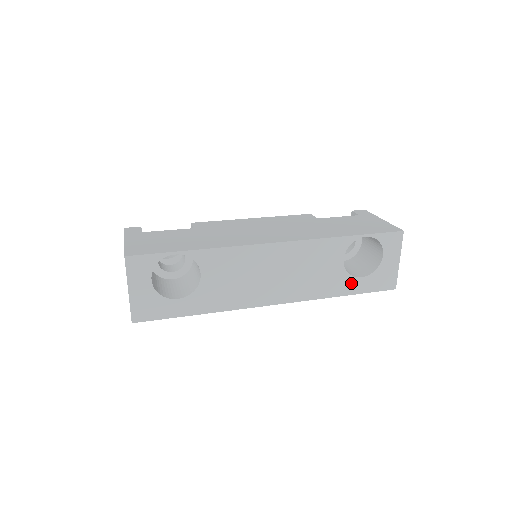
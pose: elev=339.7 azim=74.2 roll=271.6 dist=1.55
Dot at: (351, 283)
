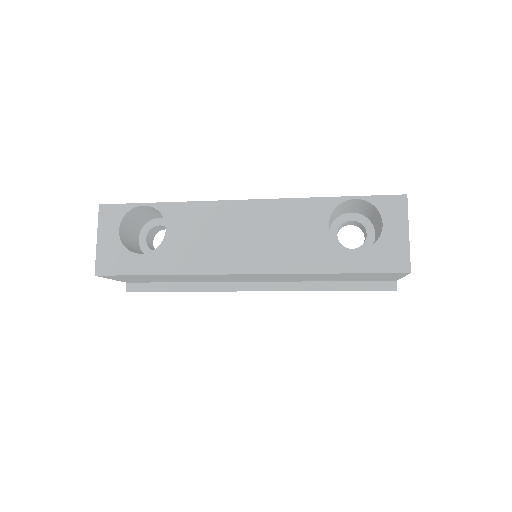
Dot at: (343, 257)
